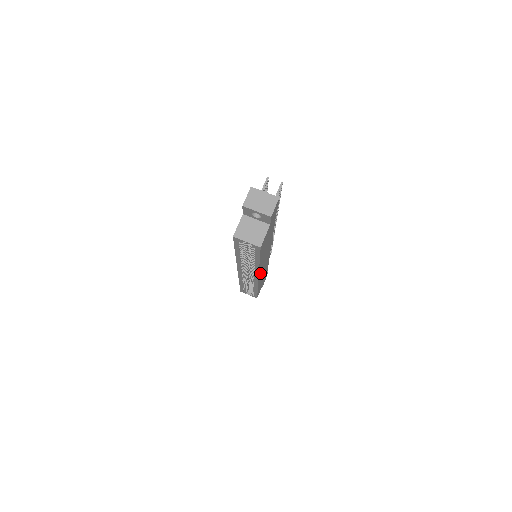
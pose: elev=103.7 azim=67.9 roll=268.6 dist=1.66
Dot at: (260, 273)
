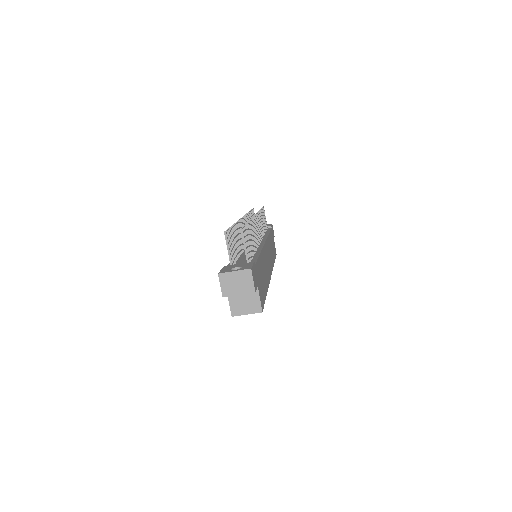
Dot at: (270, 271)
